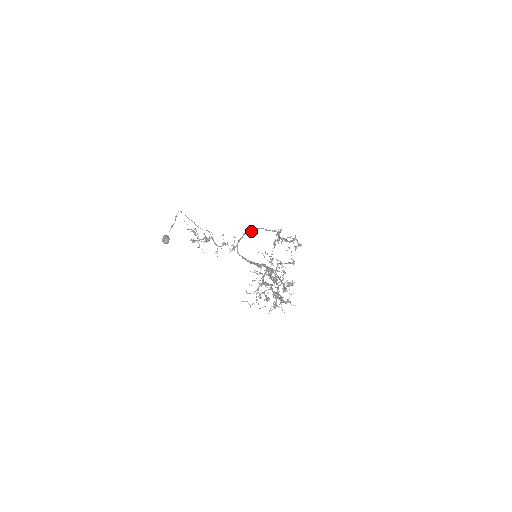
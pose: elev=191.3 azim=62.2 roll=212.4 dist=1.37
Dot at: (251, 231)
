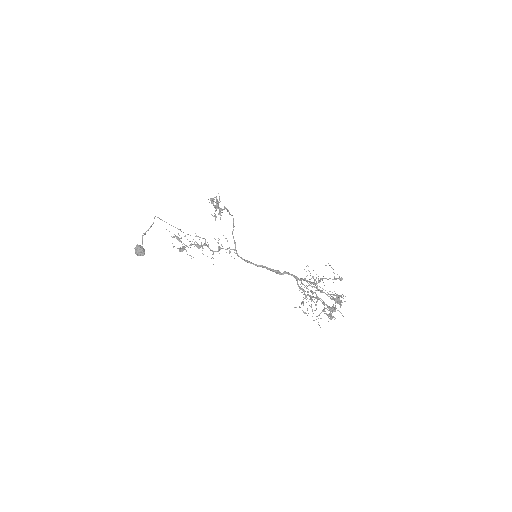
Dot at: (234, 226)
